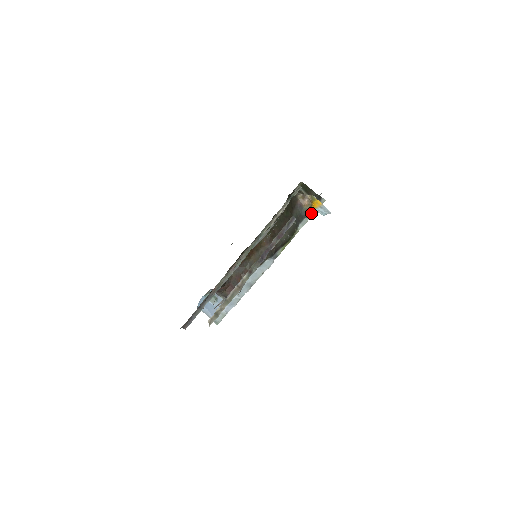
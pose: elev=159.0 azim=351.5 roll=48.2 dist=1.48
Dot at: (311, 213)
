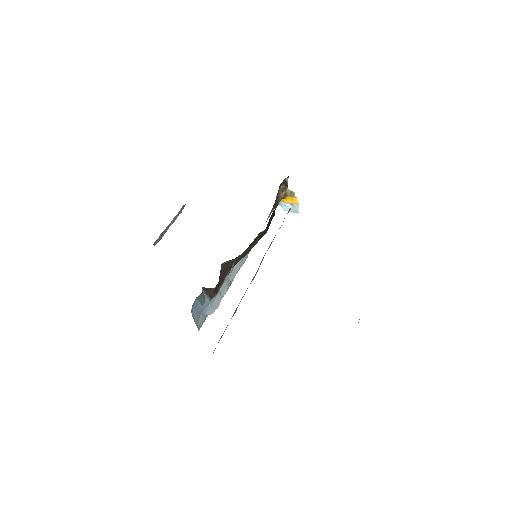
Dot at: (277, 205)
